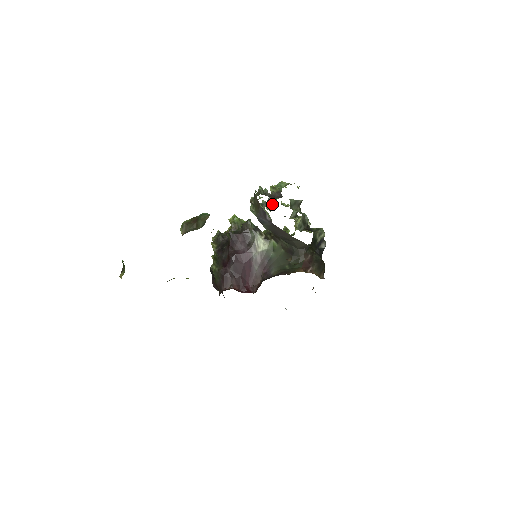
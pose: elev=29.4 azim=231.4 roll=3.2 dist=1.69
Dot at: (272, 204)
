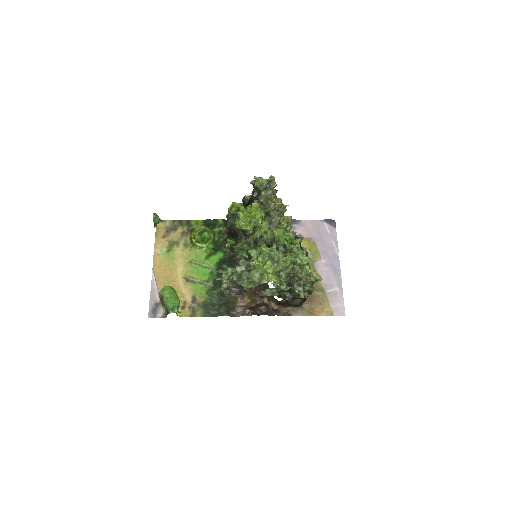
Dot at: occluded
